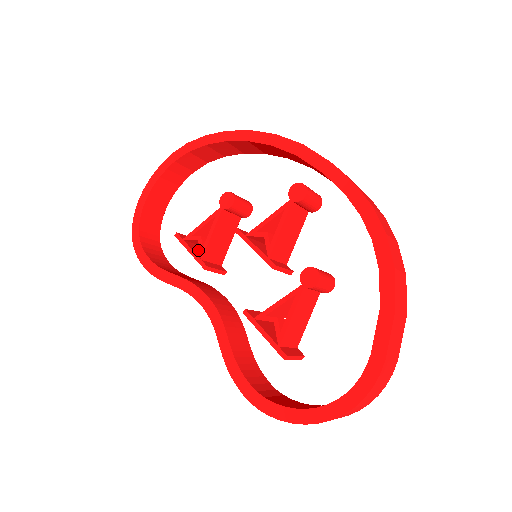
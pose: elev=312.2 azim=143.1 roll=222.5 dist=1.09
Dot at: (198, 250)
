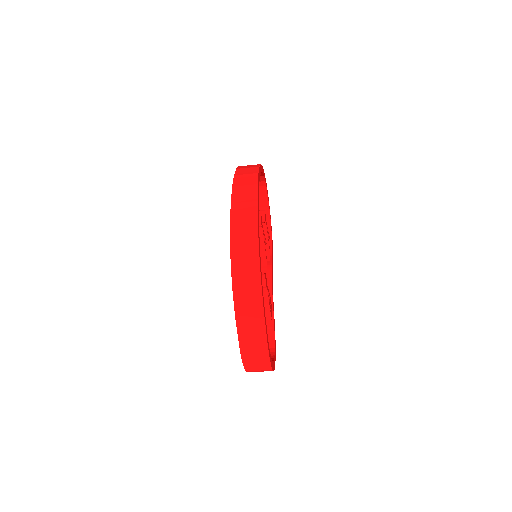
Dot at: occluded
